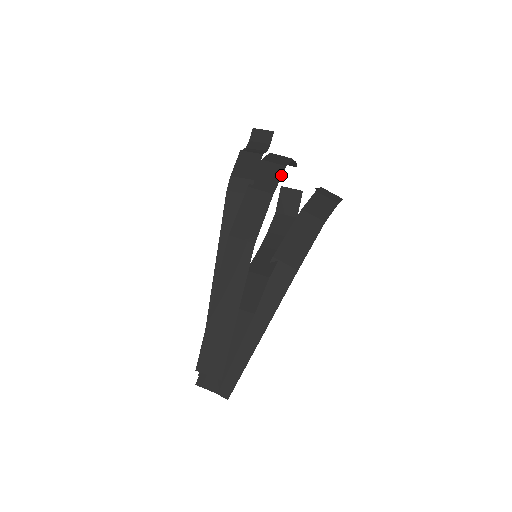
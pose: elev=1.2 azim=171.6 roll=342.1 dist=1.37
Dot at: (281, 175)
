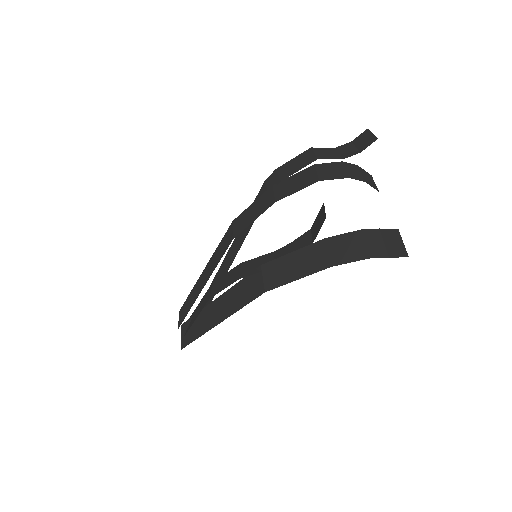
Dot at: (304, 187)
